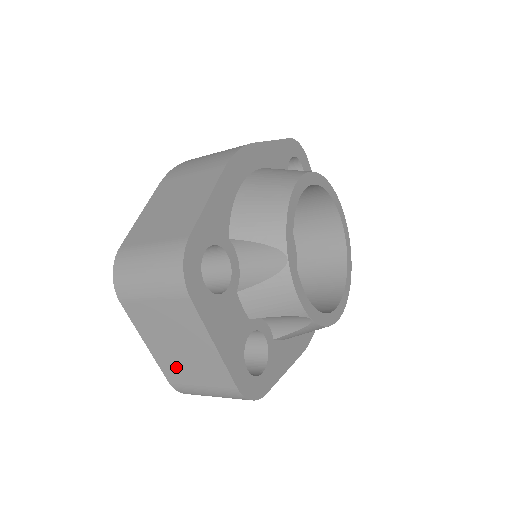
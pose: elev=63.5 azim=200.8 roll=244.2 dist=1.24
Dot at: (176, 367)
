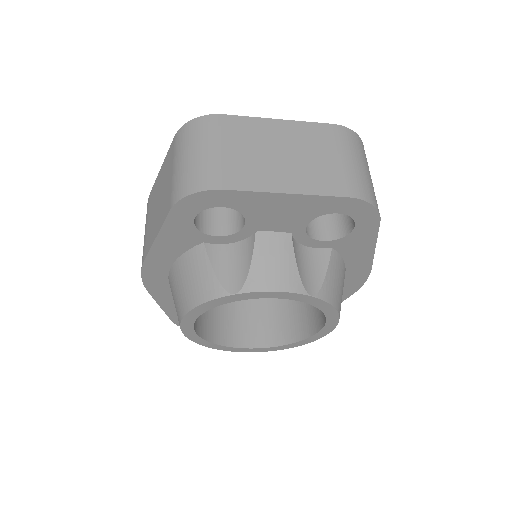
Dot at: occluded
